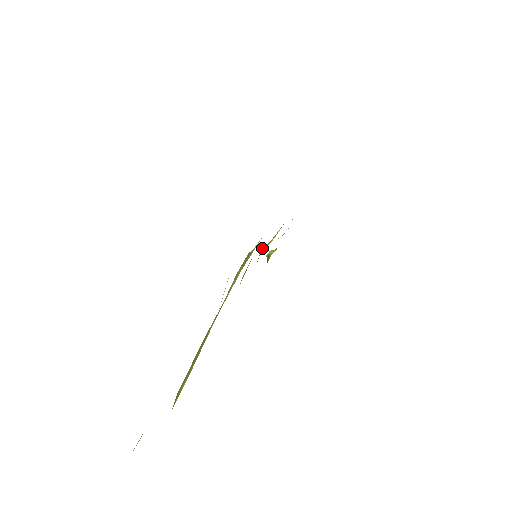
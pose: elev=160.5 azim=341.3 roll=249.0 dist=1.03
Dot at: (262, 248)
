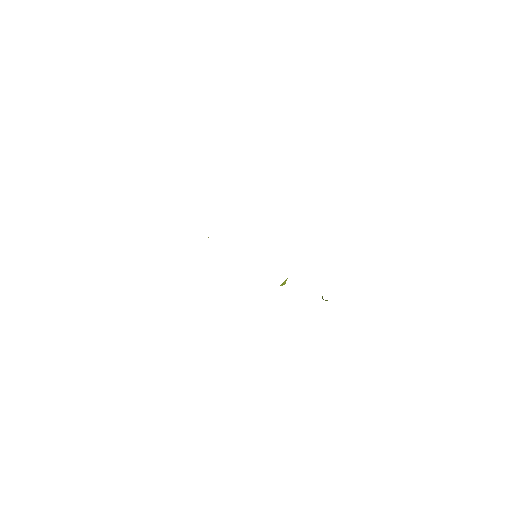
Dot at: occluded
